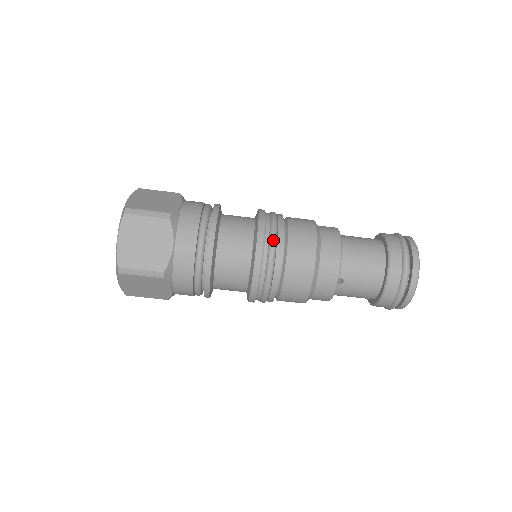
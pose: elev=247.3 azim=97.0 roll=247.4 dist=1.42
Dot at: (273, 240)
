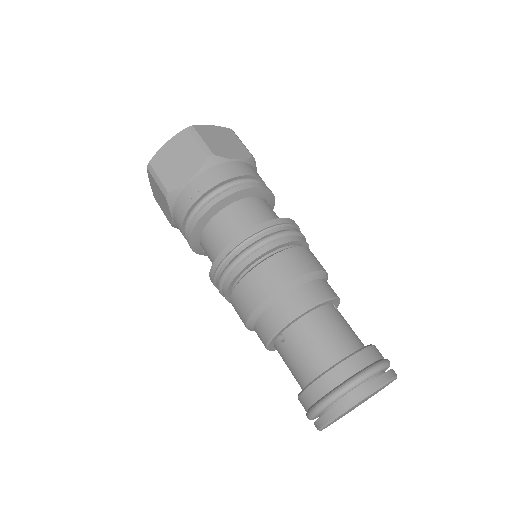
Dot at: (258, 243)
